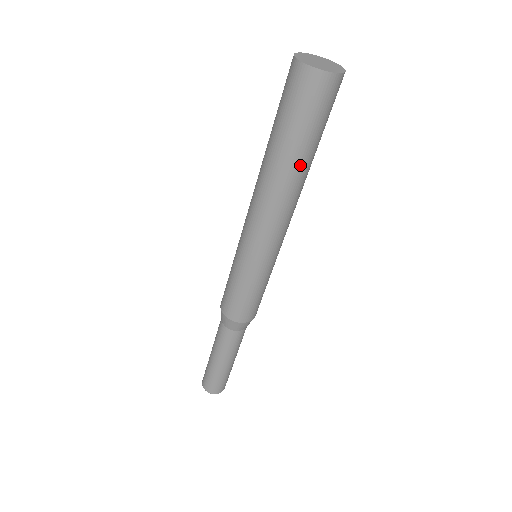
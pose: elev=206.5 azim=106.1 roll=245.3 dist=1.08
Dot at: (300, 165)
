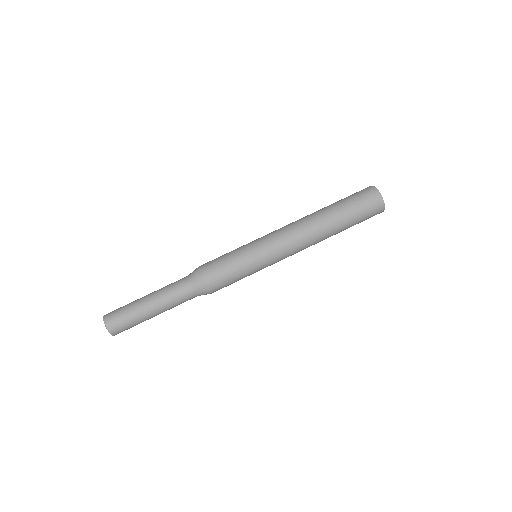
Dot at: (336, 227)
